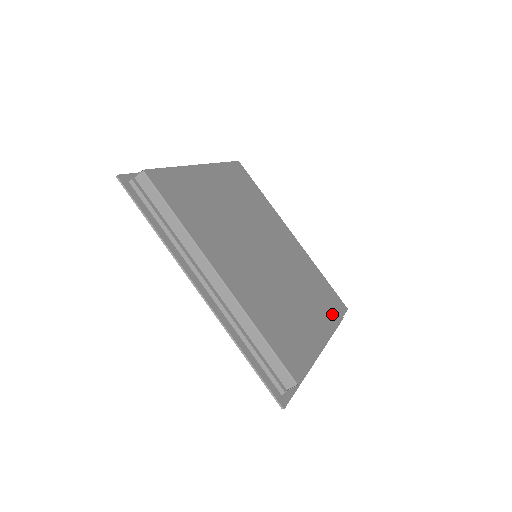
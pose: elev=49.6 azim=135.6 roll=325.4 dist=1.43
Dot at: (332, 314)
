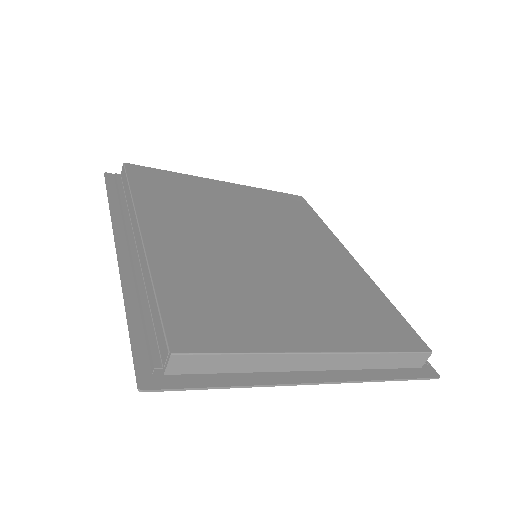
Dot at: (372, 339)
